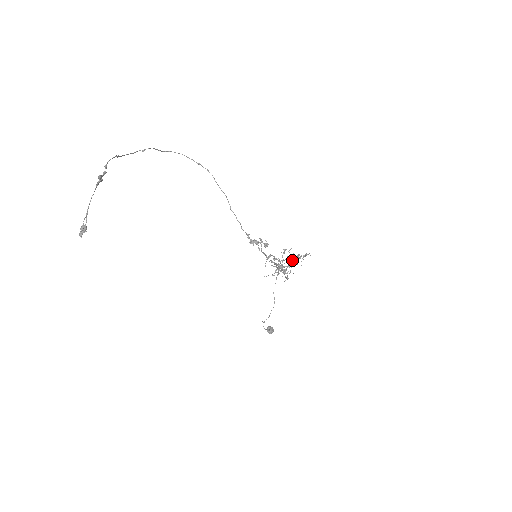
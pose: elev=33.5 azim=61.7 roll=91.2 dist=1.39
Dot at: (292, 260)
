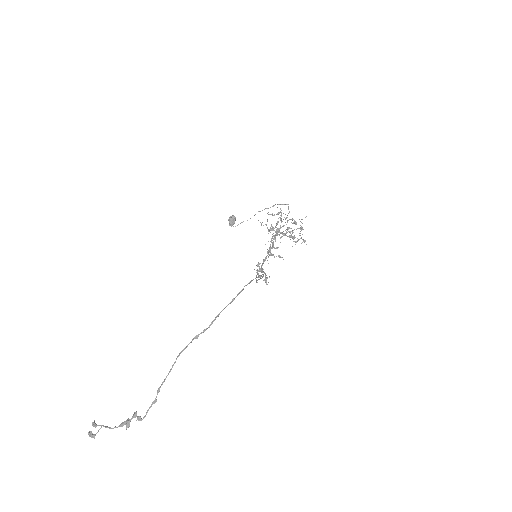
Dot at: (290, 236)
